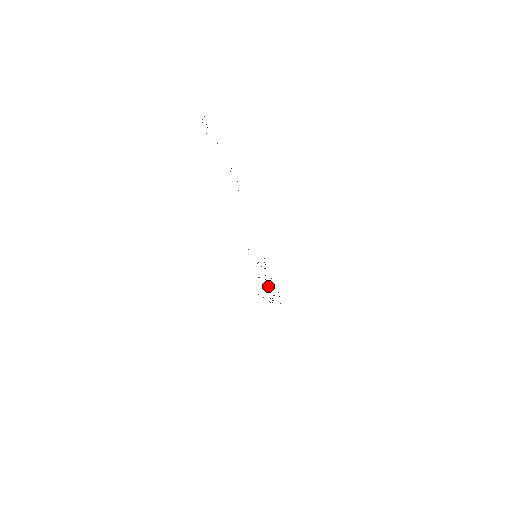
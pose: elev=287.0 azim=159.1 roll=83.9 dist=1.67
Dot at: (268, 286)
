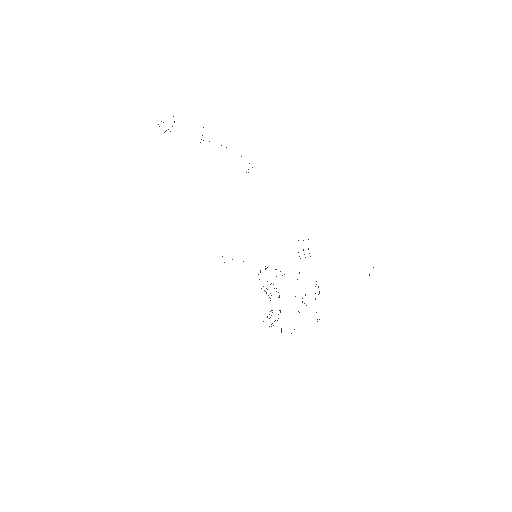
Dot at: occluded
